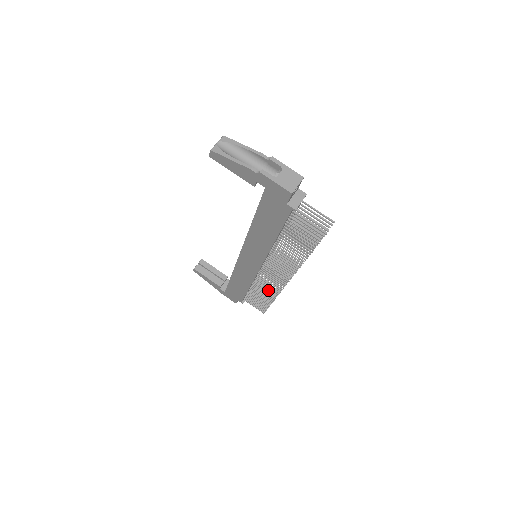
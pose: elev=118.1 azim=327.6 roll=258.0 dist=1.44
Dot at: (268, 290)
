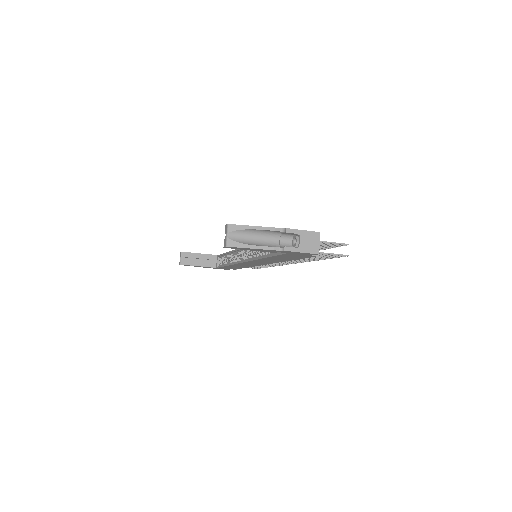
Dot at: (267, 265)
